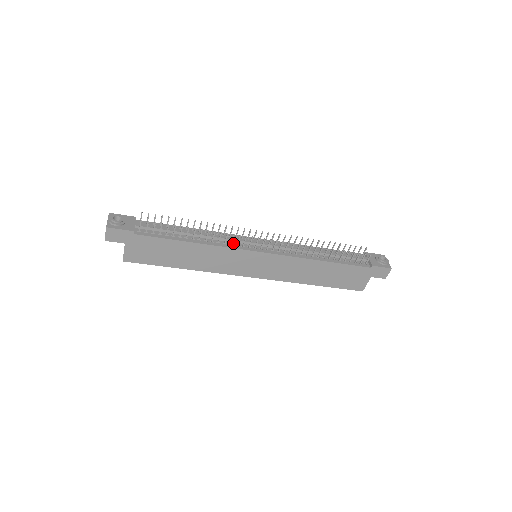
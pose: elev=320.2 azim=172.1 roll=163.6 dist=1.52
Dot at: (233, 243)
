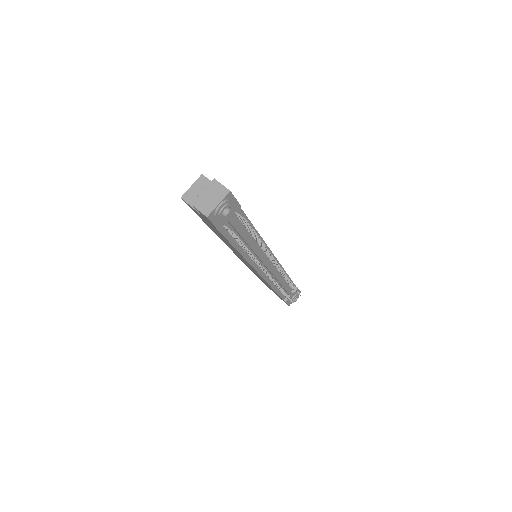
Dot at: (257, 259)
